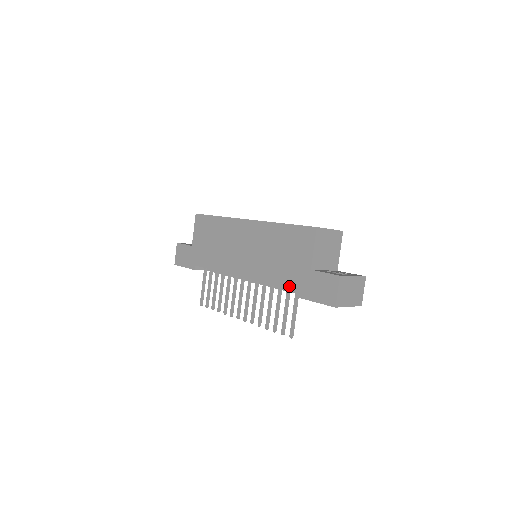
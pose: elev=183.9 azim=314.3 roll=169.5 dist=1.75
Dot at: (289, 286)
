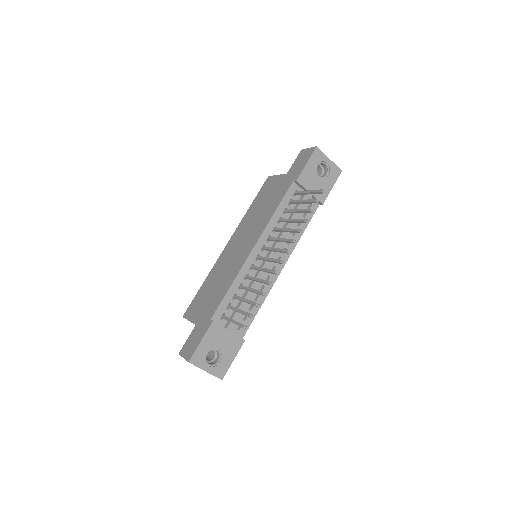
Dot at: (286, 190)
